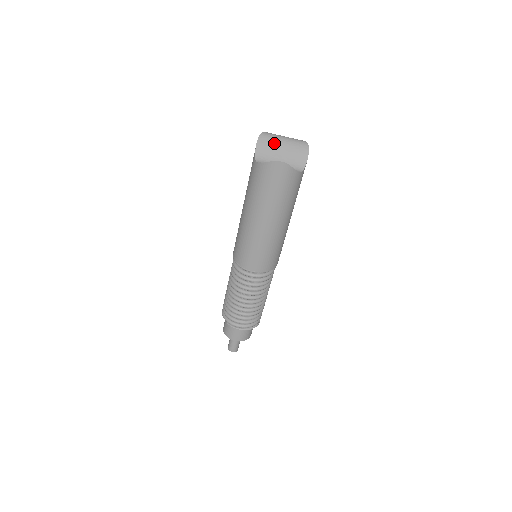
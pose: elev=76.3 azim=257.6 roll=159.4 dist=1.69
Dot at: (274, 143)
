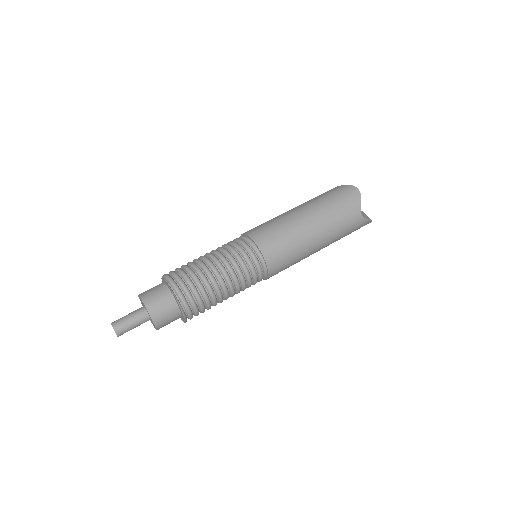
Dot at: occluded
